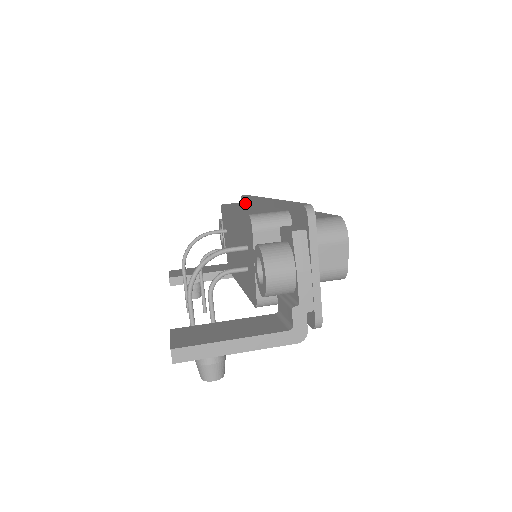
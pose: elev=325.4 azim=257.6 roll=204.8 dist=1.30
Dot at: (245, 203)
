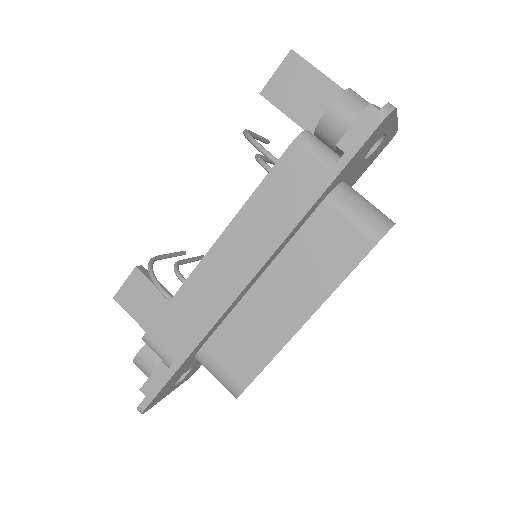
Dot at: (290, 200)
